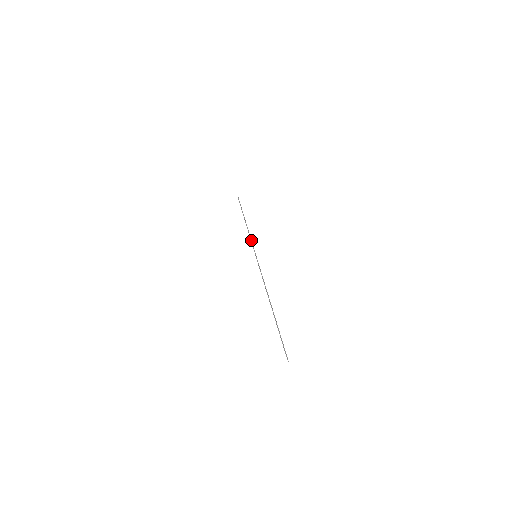
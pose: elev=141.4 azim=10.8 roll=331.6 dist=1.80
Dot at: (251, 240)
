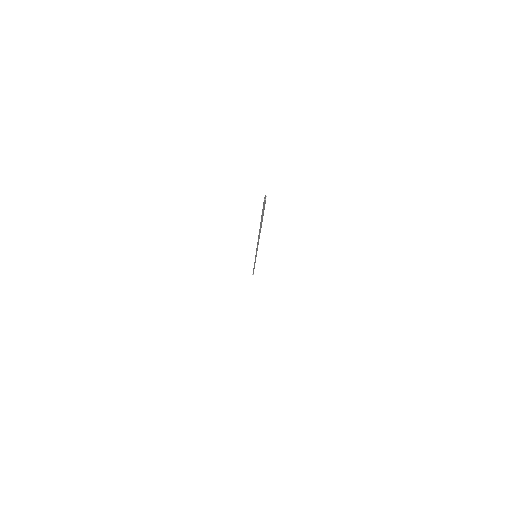
Dot at: occluded
